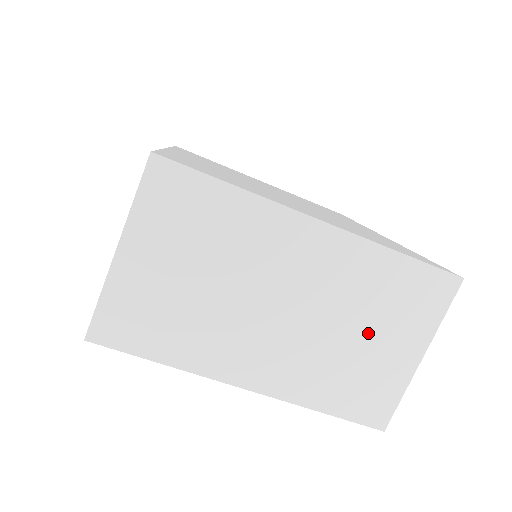
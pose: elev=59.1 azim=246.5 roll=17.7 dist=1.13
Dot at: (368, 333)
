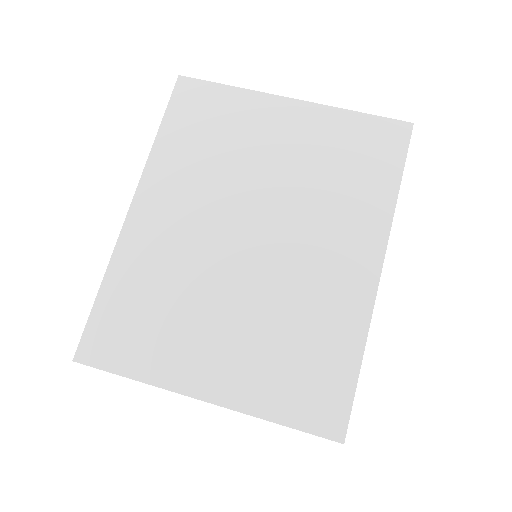
Dot at: occluded
